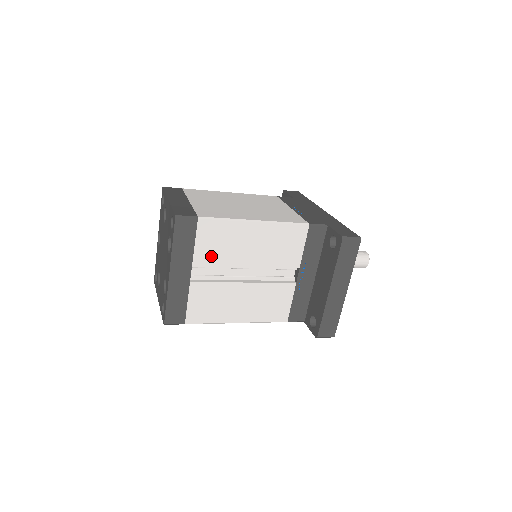
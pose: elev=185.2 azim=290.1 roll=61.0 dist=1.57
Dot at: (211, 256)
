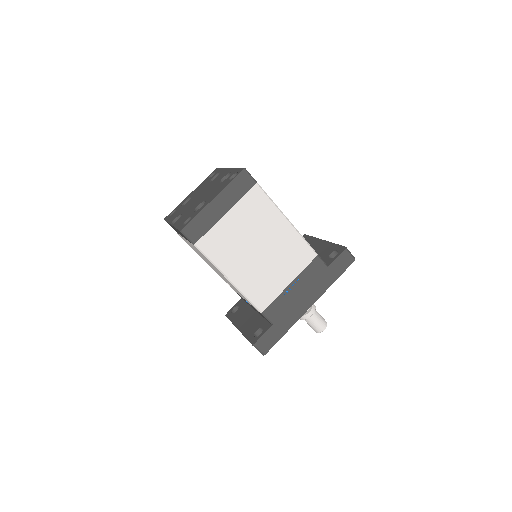
Dot at: occluded
